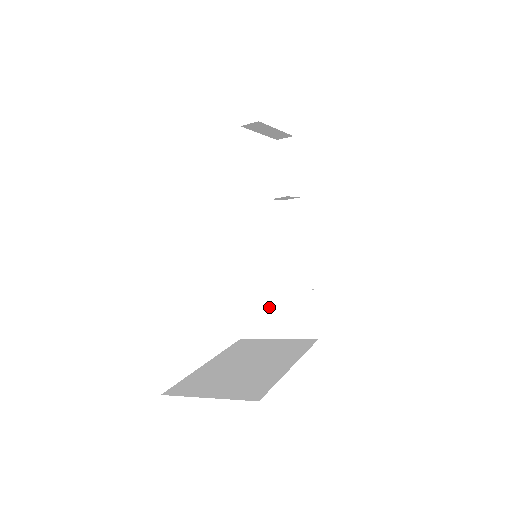
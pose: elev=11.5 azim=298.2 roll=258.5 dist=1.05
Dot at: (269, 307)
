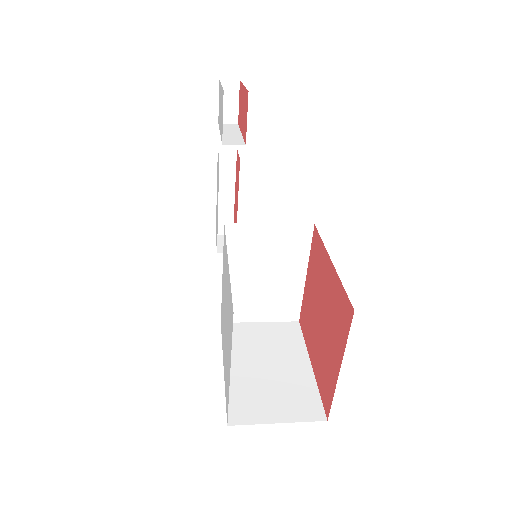
Dot at: (259, 299)
